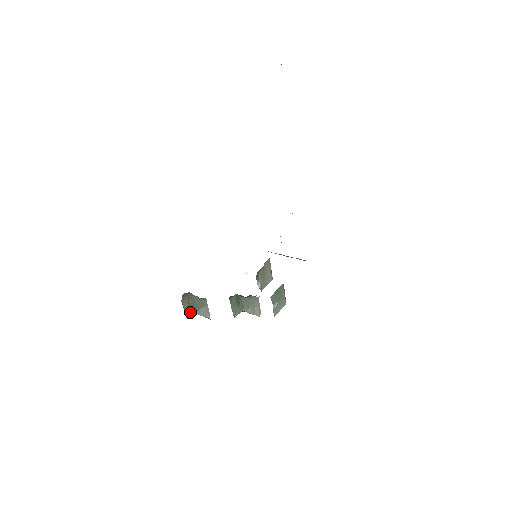
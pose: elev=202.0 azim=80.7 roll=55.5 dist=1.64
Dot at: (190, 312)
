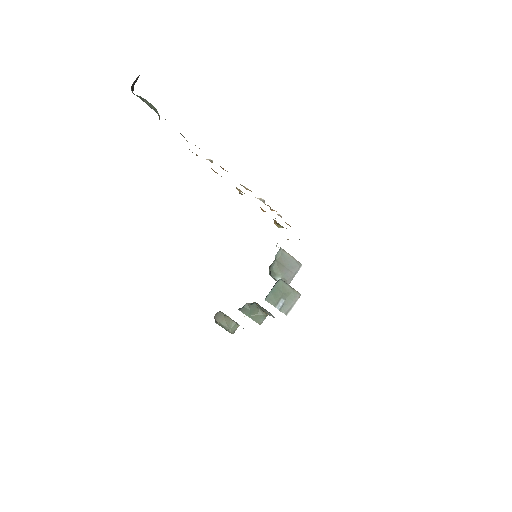
Dot at: (234, 326)
